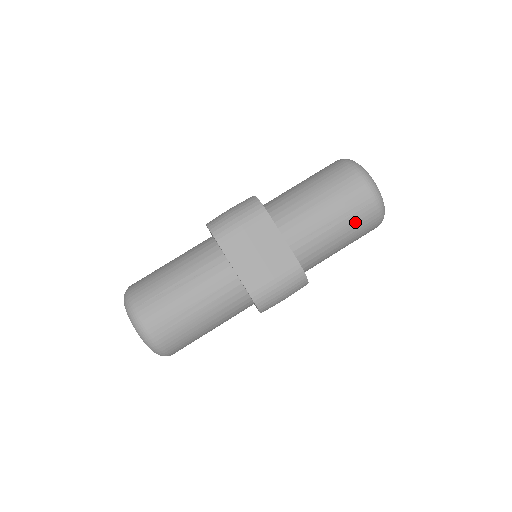
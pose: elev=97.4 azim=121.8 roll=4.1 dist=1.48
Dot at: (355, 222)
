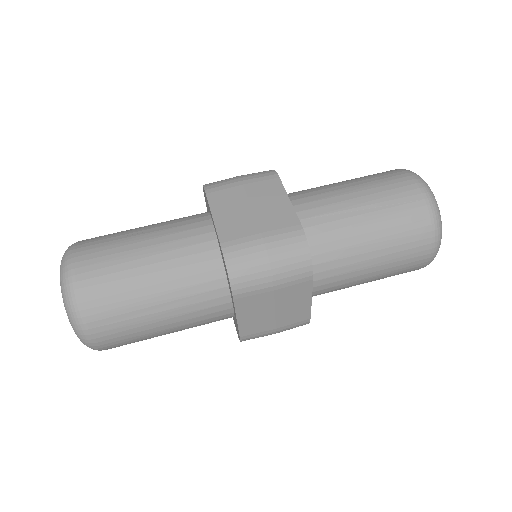
Dot at: (395, 219)
